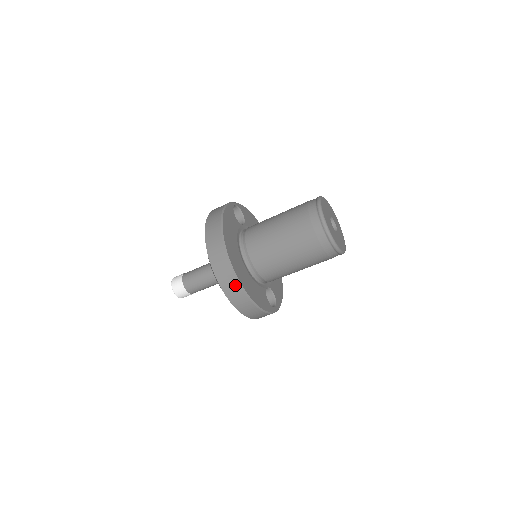
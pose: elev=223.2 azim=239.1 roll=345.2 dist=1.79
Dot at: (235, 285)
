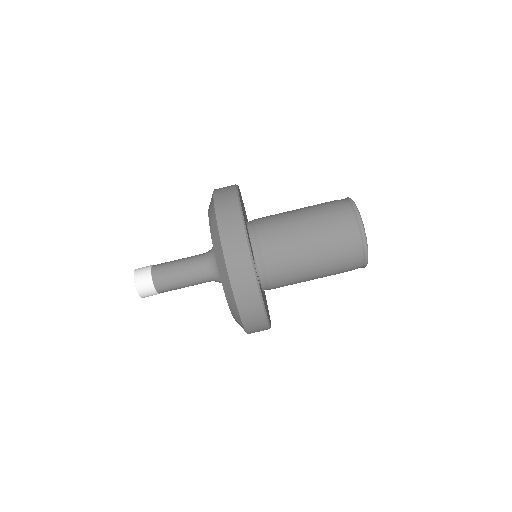
Dot at: (231, 193)
